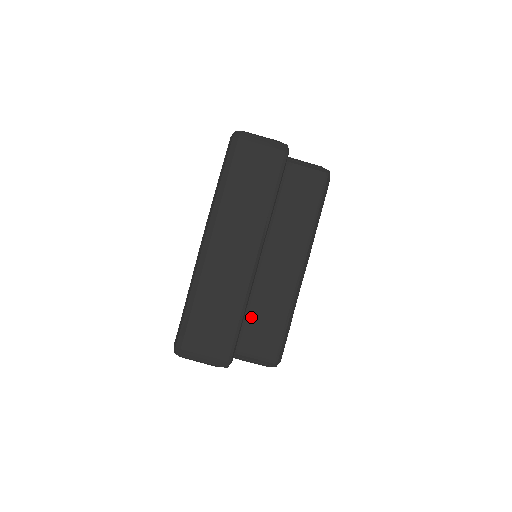
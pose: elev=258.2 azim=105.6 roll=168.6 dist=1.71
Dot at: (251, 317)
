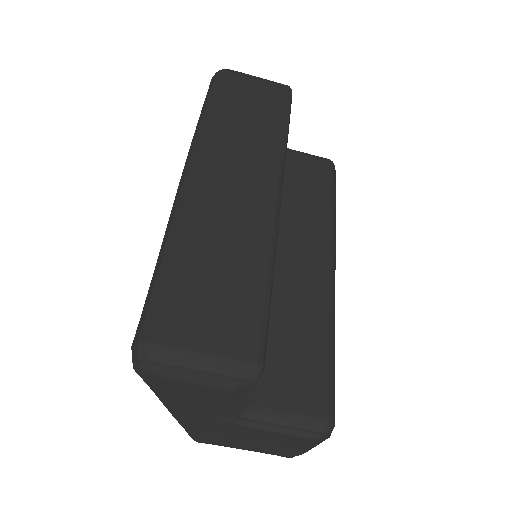
Dot at: (267, 340)
